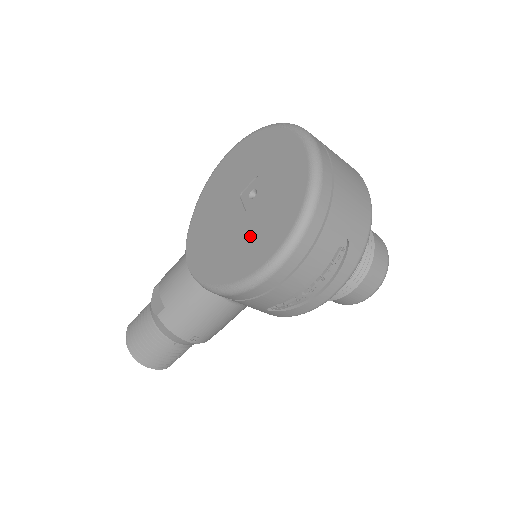
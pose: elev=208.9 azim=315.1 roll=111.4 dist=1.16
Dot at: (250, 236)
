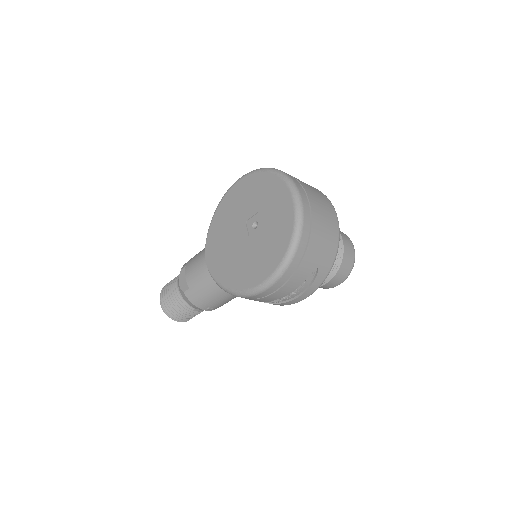
Dot at: (251, 259)
